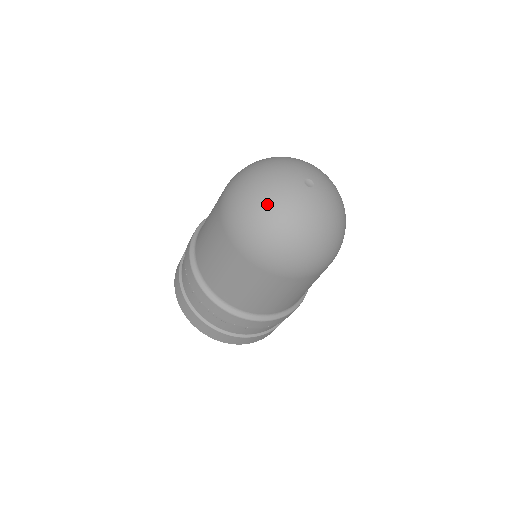
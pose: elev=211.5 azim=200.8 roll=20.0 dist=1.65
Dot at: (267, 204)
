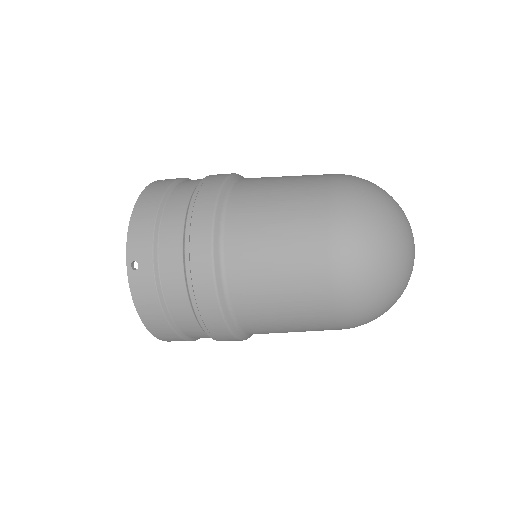
Dot at: (398, 297)
